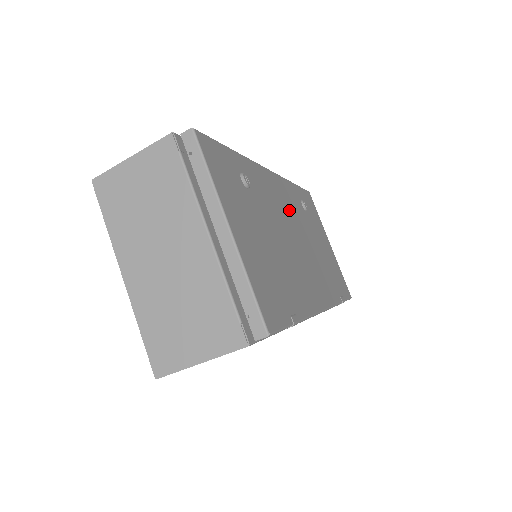
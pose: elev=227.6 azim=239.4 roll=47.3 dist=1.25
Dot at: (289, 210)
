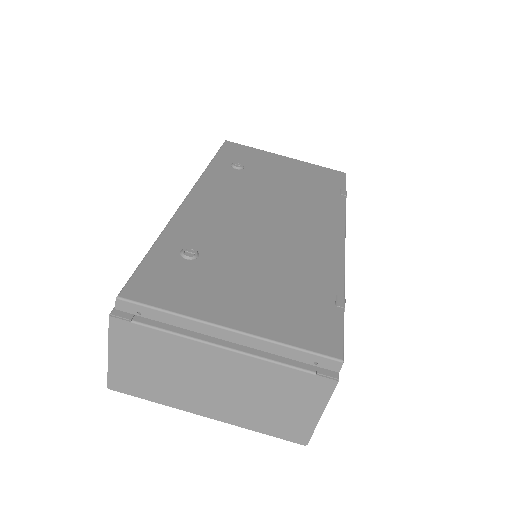
Dot at: (236, 200)
